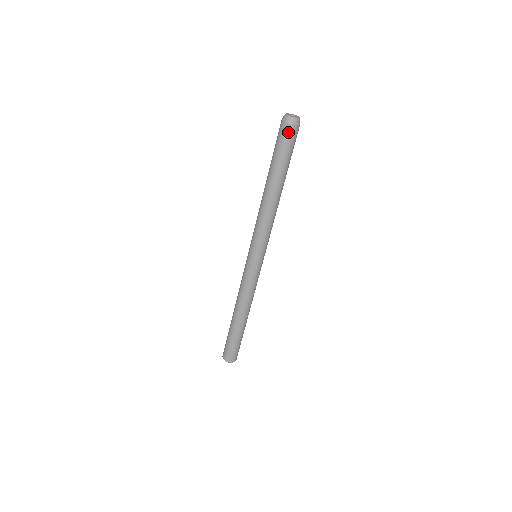
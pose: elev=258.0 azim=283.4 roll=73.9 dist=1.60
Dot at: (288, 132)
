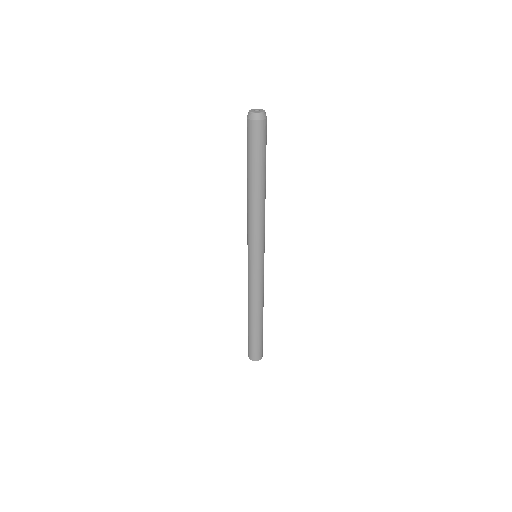
Dot at: (256, 129)
